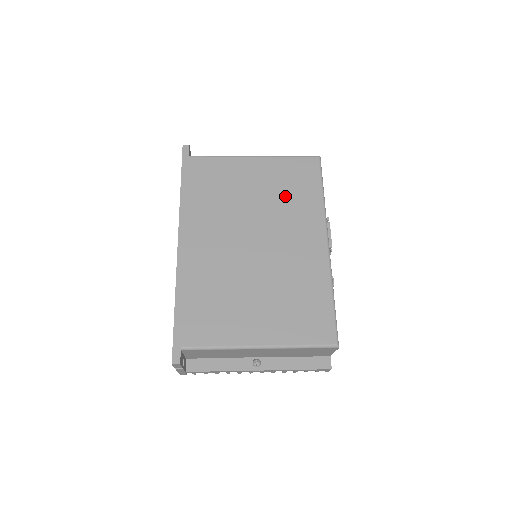
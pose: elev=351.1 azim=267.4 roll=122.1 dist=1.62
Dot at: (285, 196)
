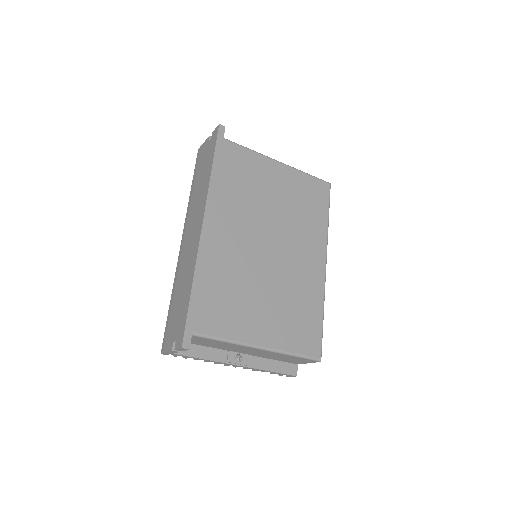
Dot at: (300, 210)
